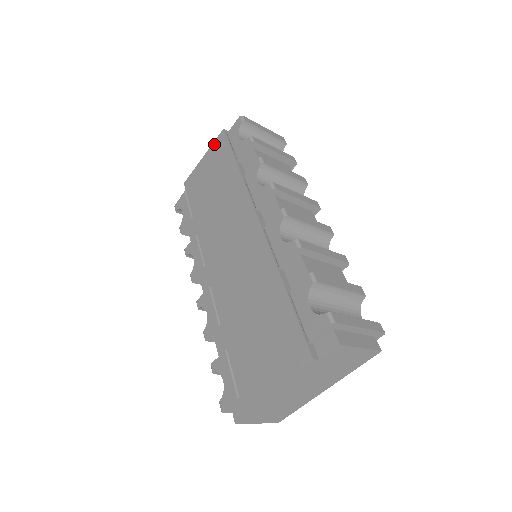
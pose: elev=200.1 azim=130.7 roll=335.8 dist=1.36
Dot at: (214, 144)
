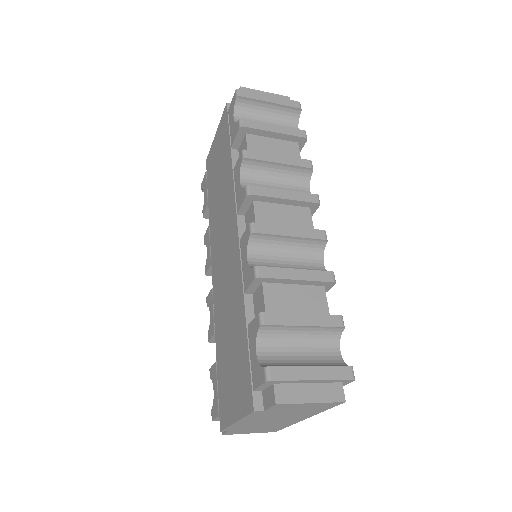
Dot at: (221, 120)
